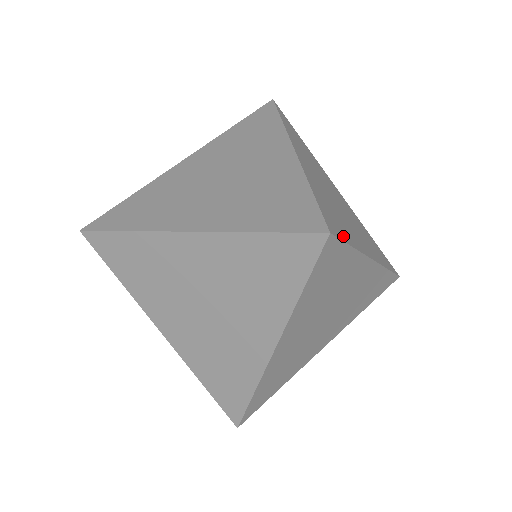
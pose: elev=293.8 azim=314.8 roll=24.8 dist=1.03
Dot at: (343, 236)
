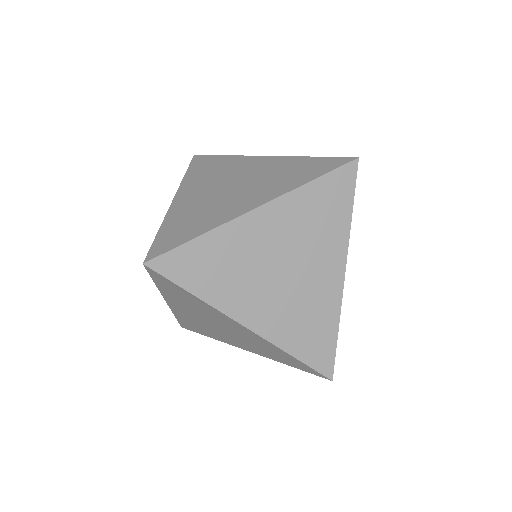
Dot at: (353, 197)
